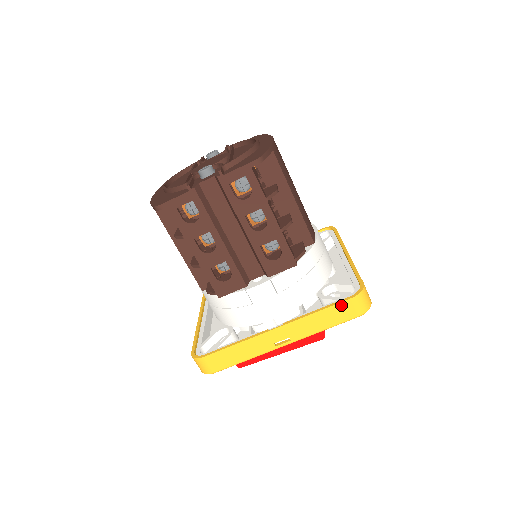
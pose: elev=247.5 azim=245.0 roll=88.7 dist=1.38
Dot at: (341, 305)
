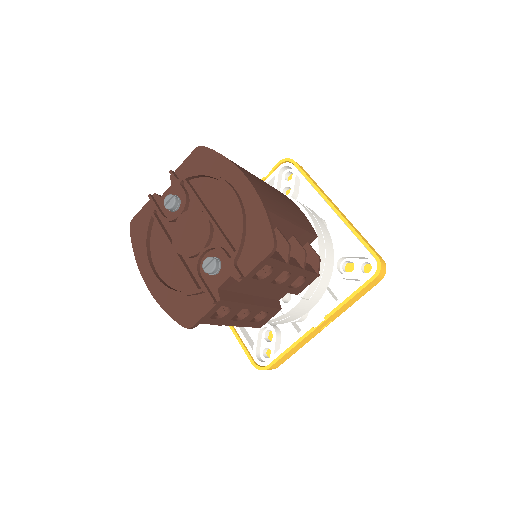
Dot at: (368, 286)
